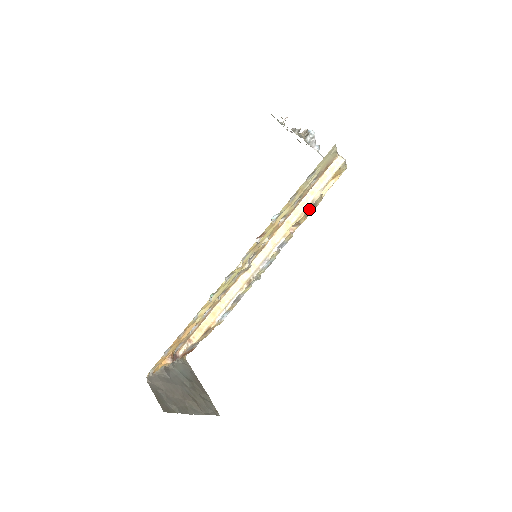
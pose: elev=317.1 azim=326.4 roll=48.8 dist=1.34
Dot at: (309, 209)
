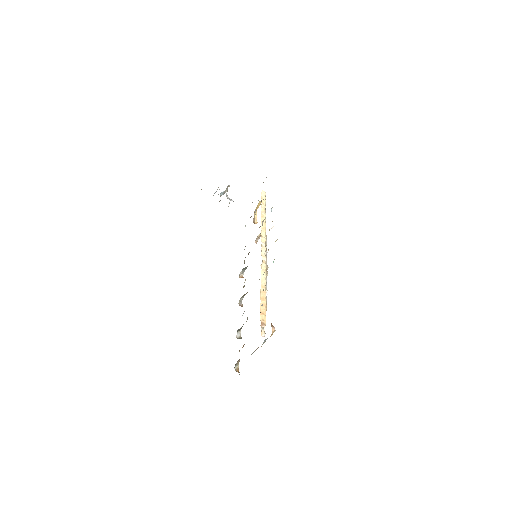
Dot at: (260, 226)
